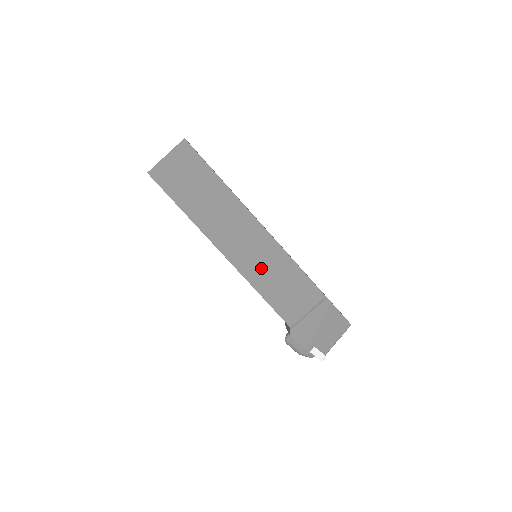
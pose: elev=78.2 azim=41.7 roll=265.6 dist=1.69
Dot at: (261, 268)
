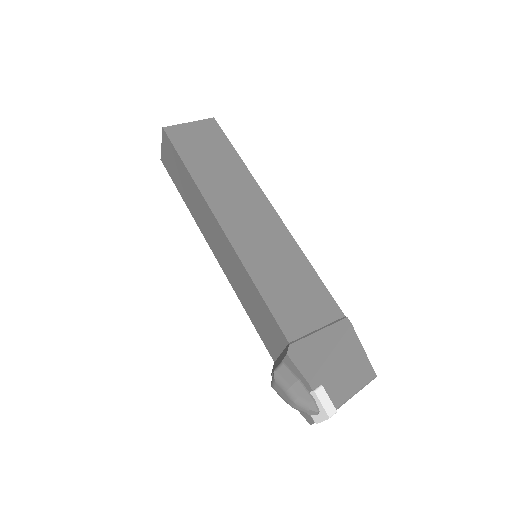
Dot at: (264, 254)
